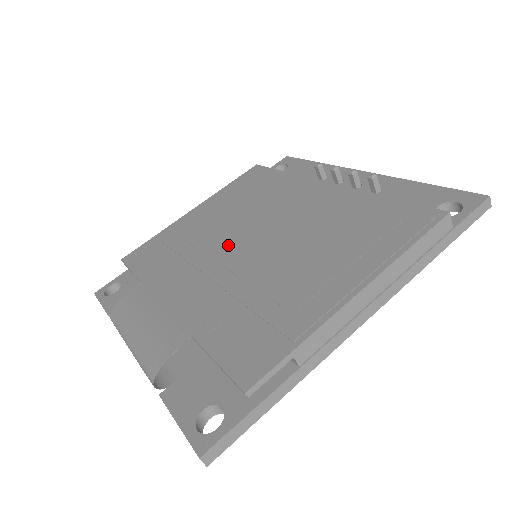
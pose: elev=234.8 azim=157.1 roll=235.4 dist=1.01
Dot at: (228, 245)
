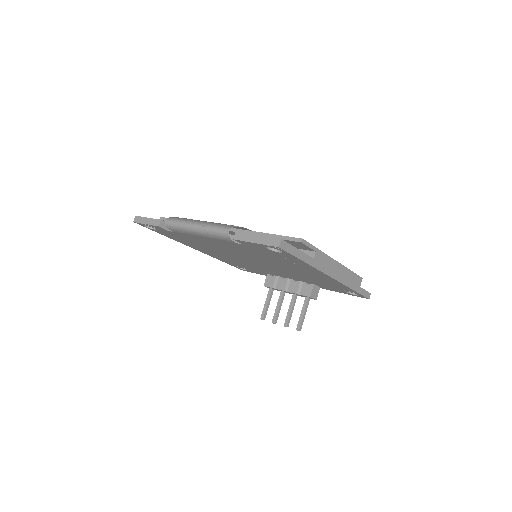
Dot at: occluded
